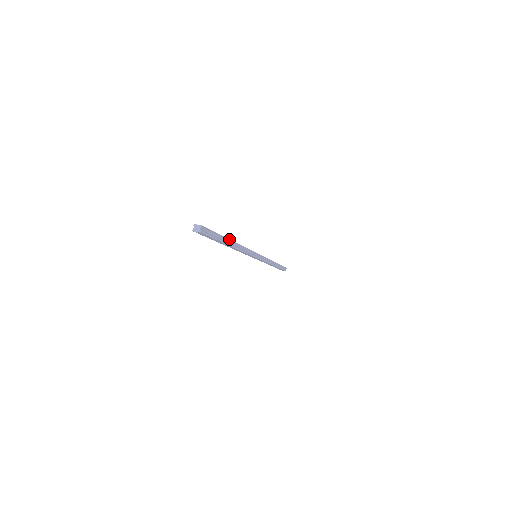
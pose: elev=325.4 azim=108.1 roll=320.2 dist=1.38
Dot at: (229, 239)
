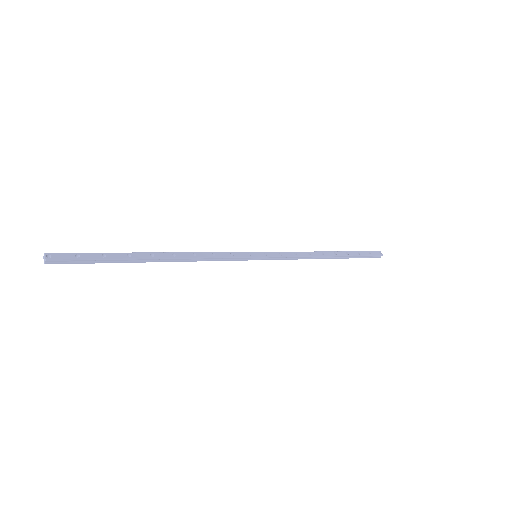
Dot at: (143, 258)
